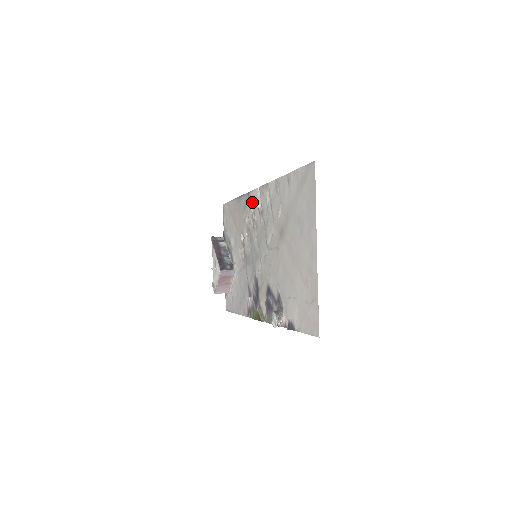
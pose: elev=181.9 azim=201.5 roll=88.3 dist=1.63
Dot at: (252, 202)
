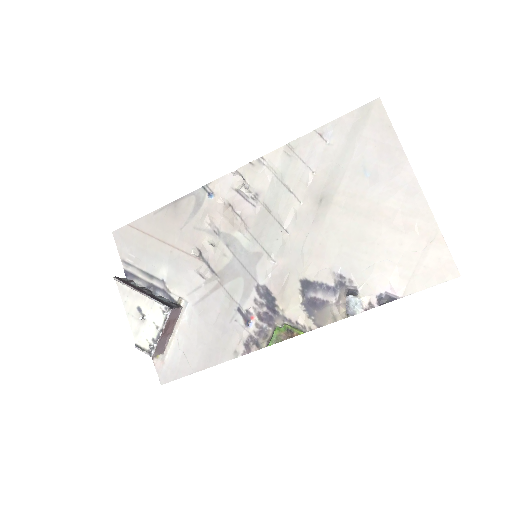
Dot at: (220, 194)
